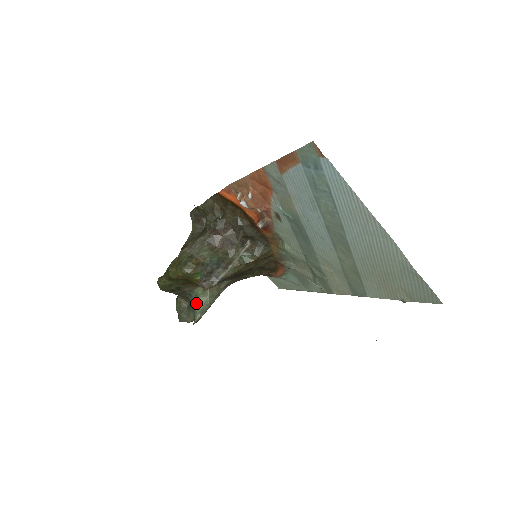
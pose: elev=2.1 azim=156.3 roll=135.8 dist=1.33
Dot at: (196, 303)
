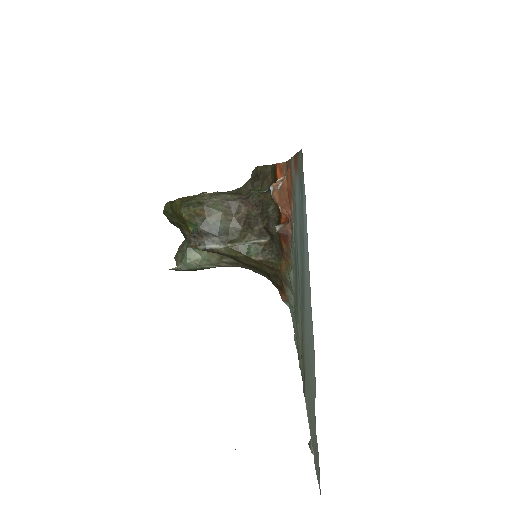
Dot at: (187, 253)
